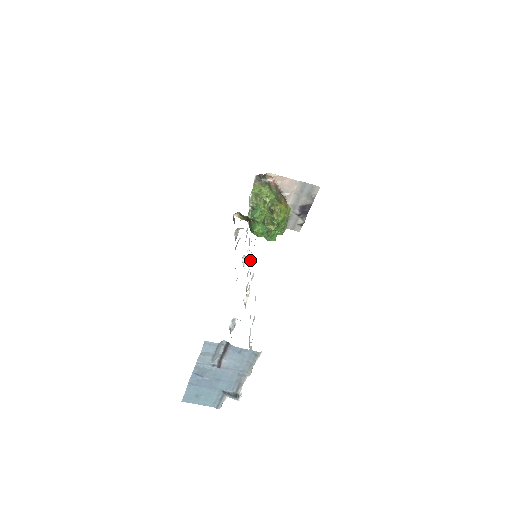
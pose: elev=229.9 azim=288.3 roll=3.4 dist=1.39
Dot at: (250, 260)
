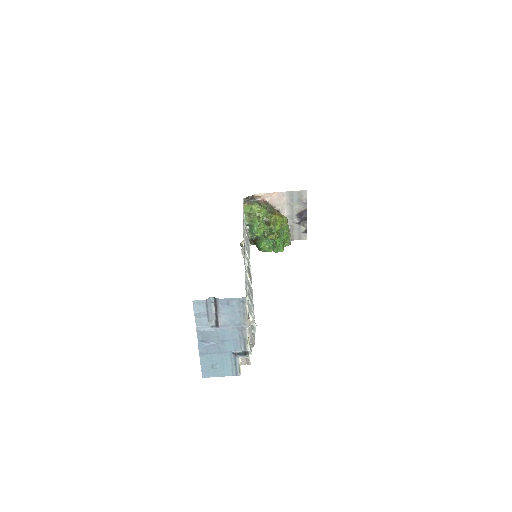
Dot at: occluded
